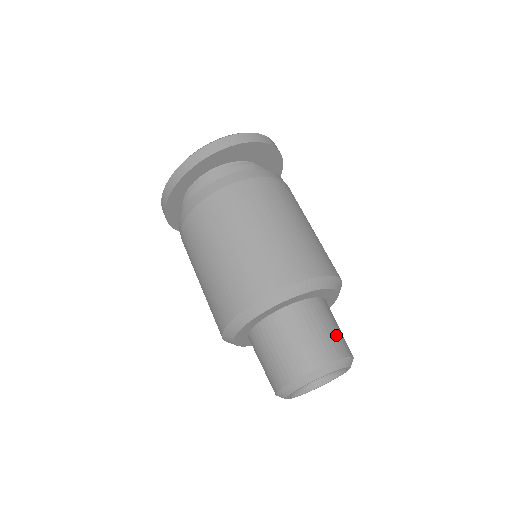
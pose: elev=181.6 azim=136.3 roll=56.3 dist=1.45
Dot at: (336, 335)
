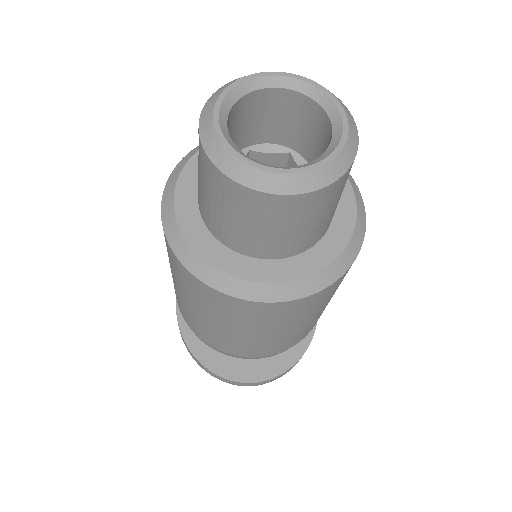
Dot at: occluded
